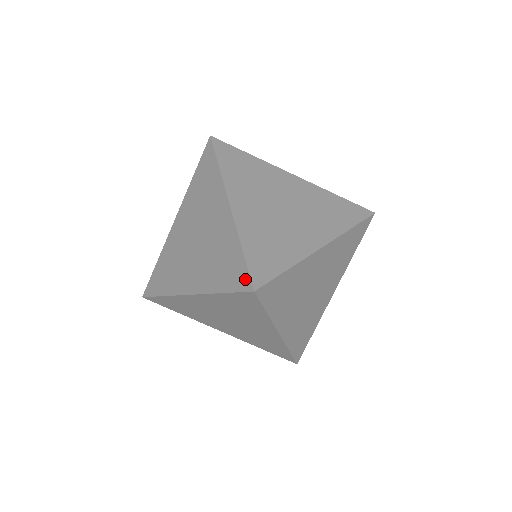
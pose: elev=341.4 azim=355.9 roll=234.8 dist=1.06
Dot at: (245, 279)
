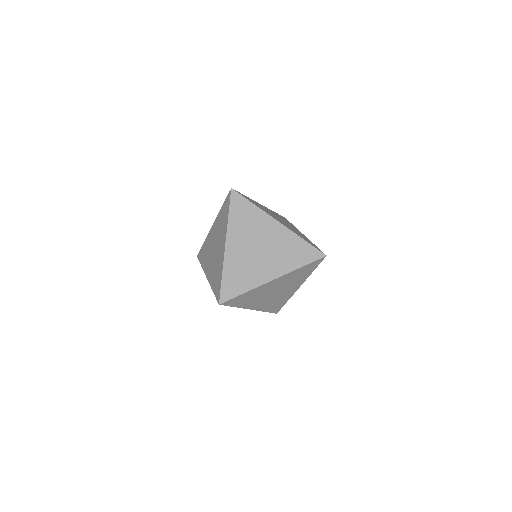
Dot at: (219, 295)
